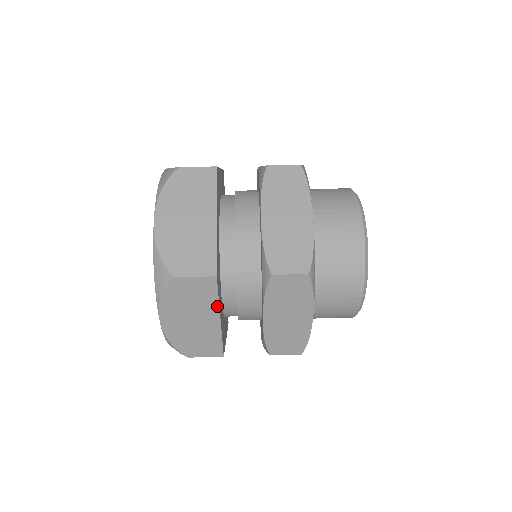
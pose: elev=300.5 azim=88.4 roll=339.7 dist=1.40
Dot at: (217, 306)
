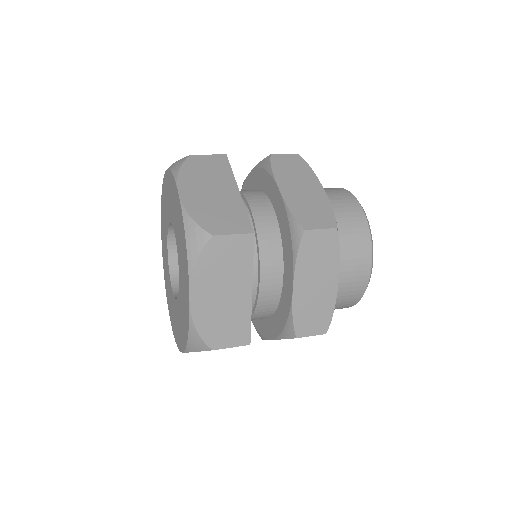
Dot at: (251, 273)
